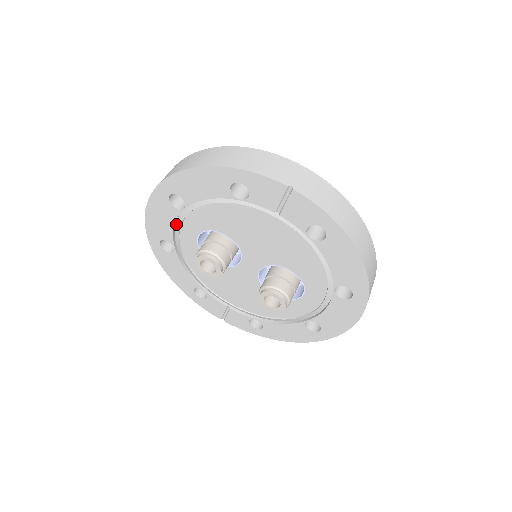
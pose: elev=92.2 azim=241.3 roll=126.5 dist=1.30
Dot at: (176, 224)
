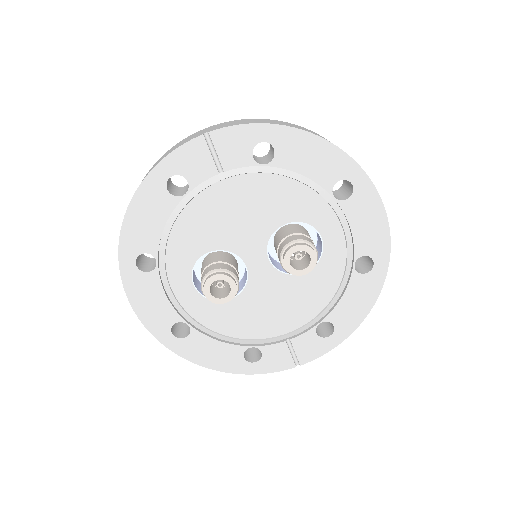
Dot at: (167, 294)
